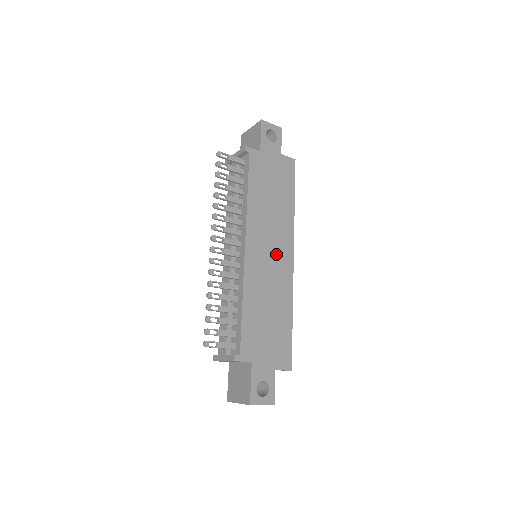
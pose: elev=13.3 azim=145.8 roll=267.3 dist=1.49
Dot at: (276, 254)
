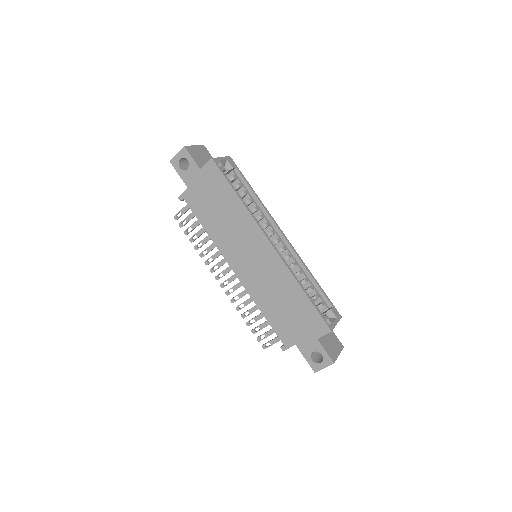
Dot at: (256, 254)
